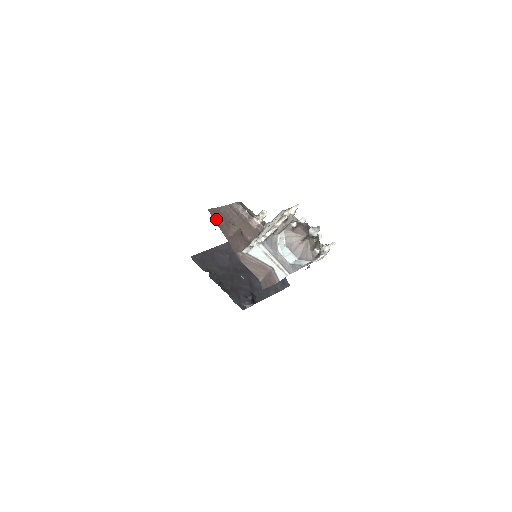
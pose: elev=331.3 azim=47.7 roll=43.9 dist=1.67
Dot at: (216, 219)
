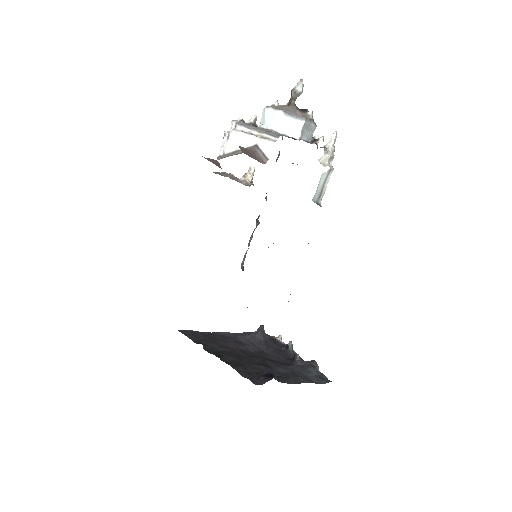
Dot at: occluded
